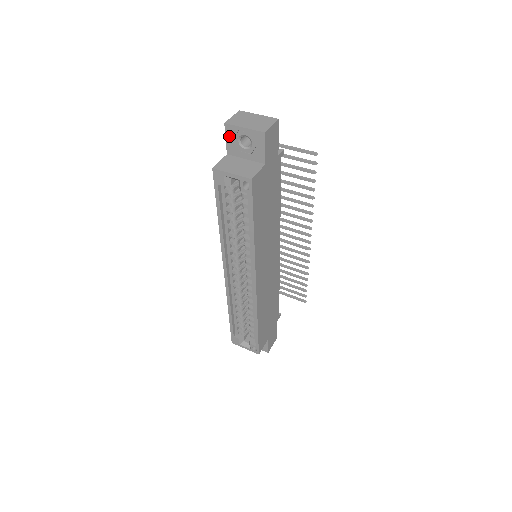
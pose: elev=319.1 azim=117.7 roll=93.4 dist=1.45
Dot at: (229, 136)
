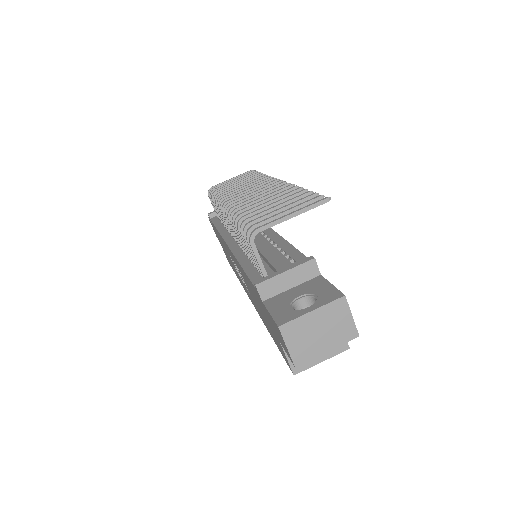
Dot at: occluded
